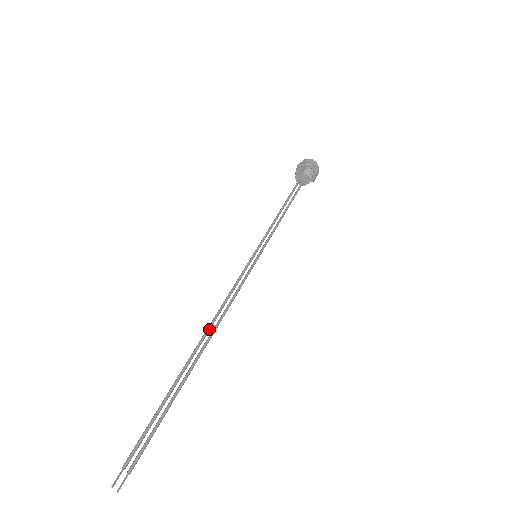
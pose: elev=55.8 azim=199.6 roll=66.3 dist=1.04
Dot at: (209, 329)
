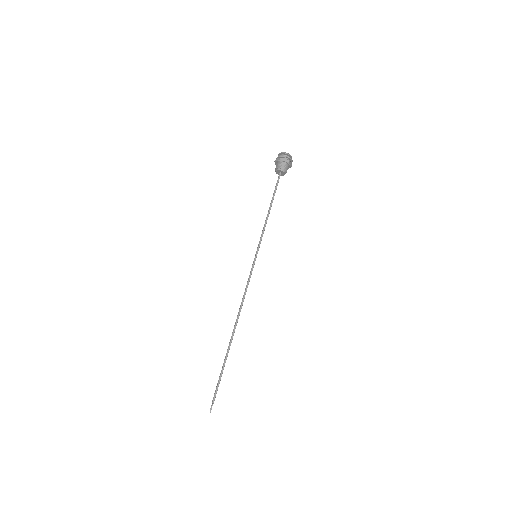
Dot at: occluded
